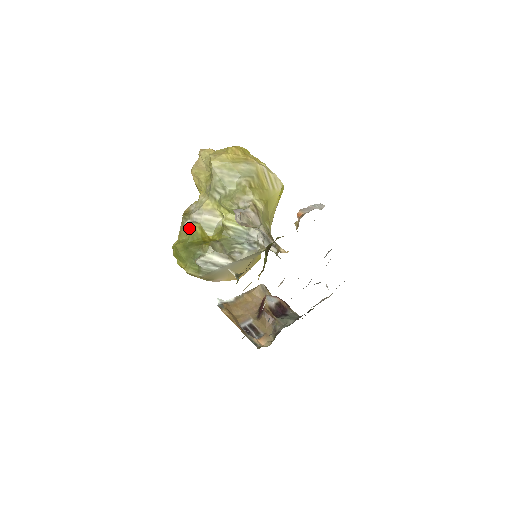
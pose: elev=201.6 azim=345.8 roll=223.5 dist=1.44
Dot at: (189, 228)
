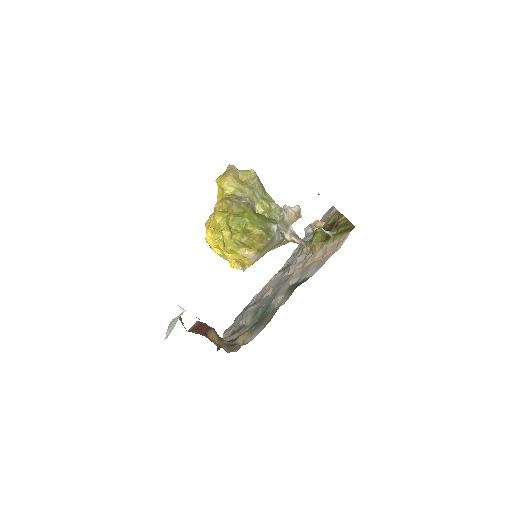
Dot at: (248, 206)
